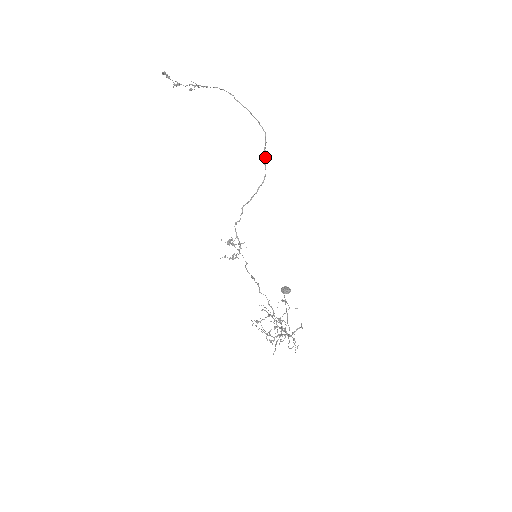
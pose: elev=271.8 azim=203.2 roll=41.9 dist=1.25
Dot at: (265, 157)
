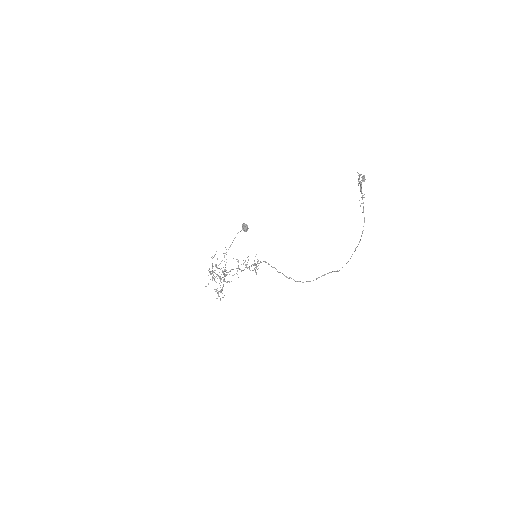
Dot at: occluded
